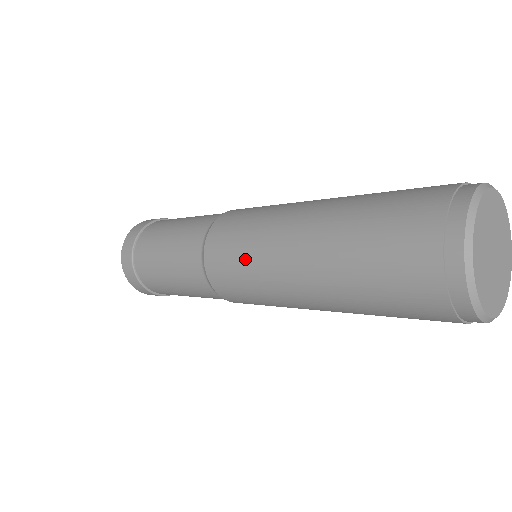
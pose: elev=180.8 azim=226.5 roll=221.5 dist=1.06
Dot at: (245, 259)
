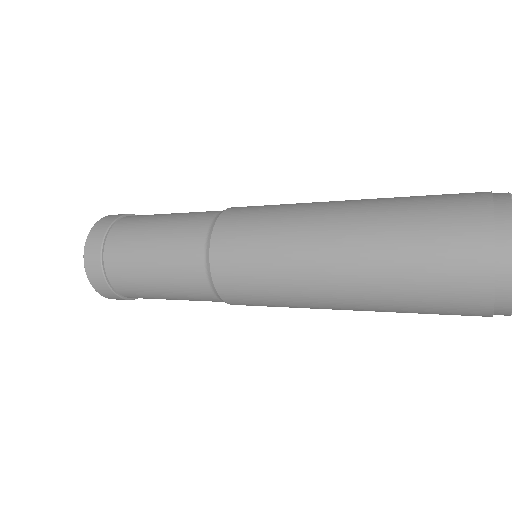
Dot at: (268, 235)
